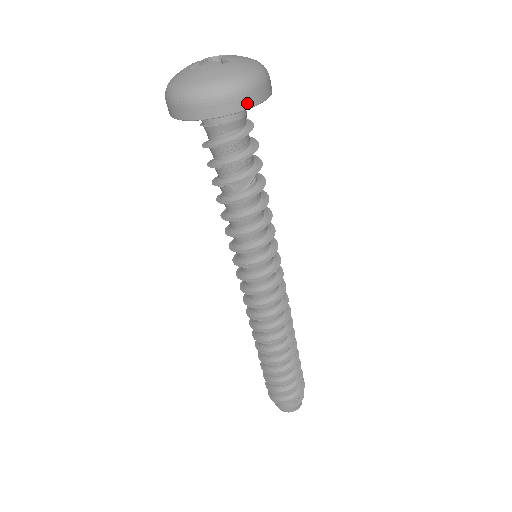
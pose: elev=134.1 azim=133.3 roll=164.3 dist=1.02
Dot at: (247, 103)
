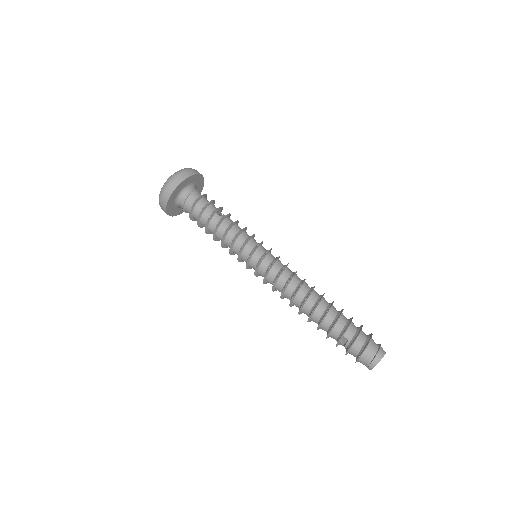
Dot at: (200, 174)
